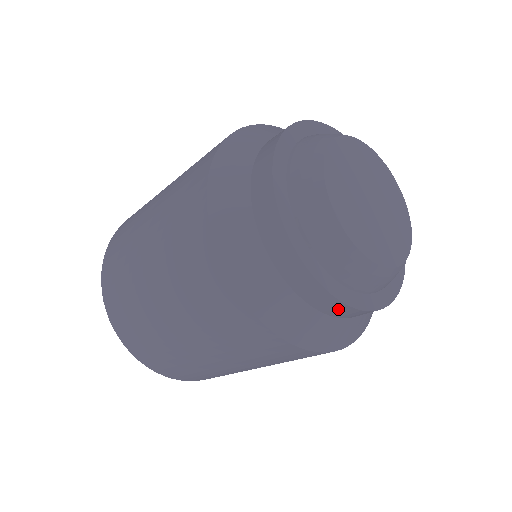
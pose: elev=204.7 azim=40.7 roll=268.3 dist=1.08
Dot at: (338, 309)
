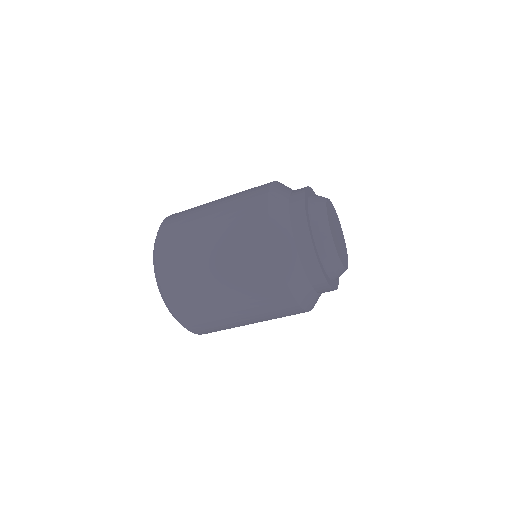
Dot at: (303, 236)
